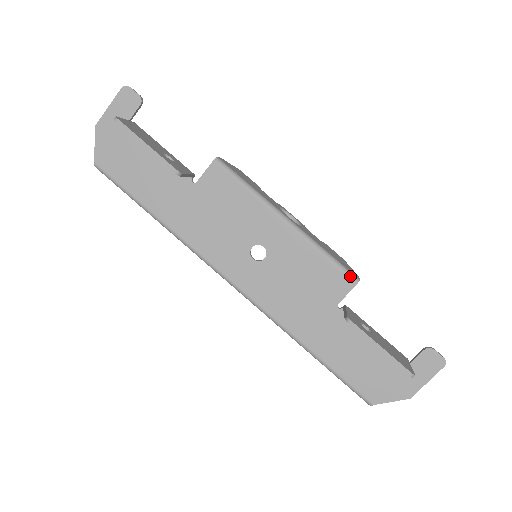
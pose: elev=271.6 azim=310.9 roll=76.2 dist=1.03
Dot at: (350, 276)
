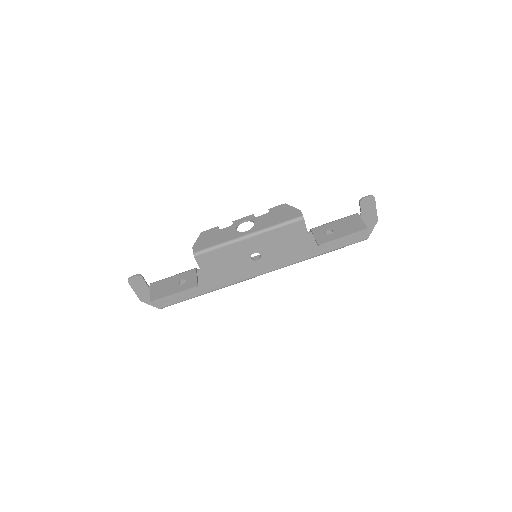
Dot at: (298, 220)
